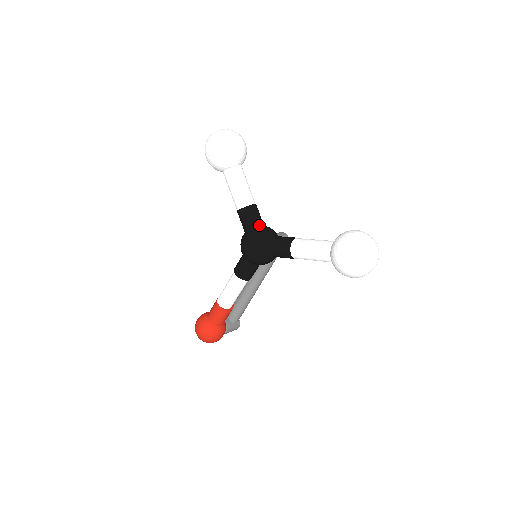
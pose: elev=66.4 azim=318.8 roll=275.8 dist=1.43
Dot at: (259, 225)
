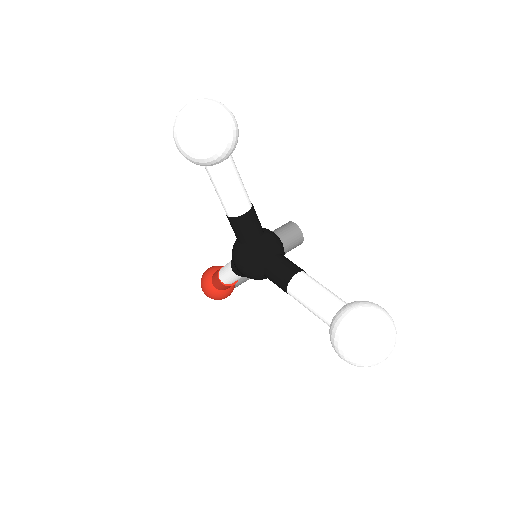
Dot at: (254, 239)
